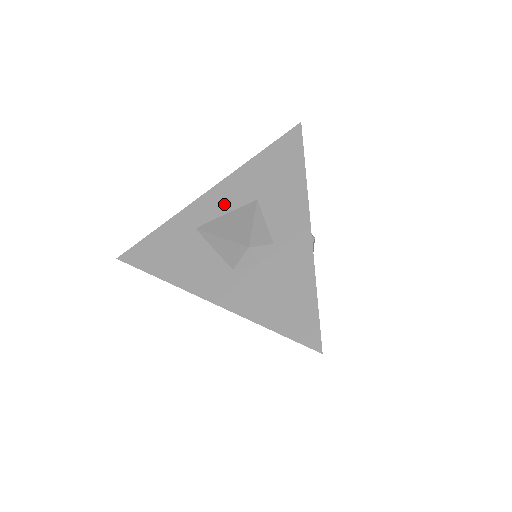
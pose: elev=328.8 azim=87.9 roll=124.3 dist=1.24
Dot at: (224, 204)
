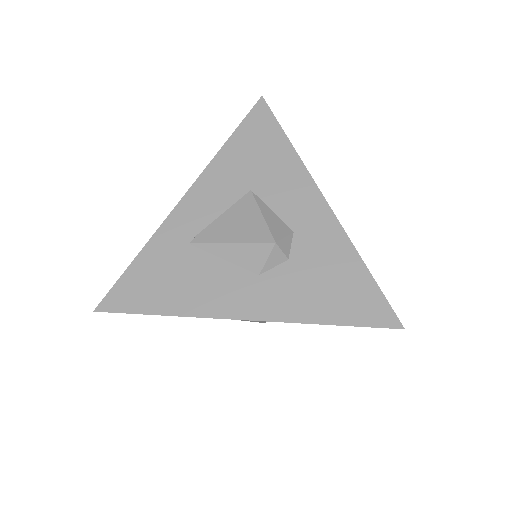
Dot at: (212, 205)
